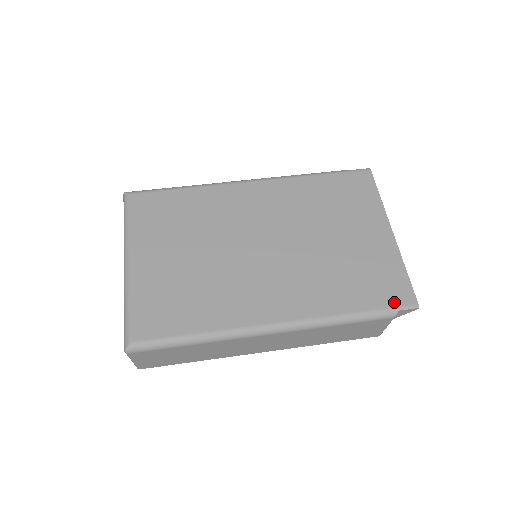
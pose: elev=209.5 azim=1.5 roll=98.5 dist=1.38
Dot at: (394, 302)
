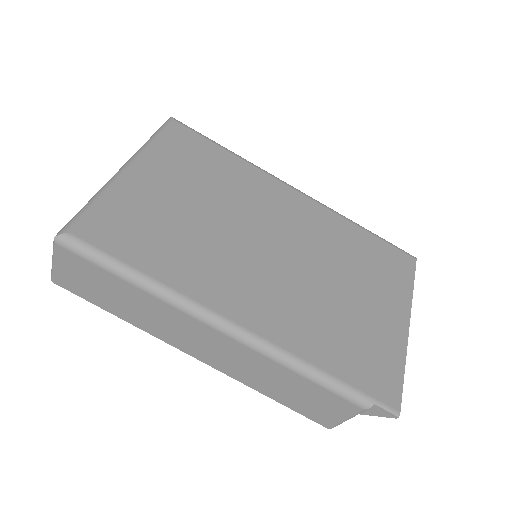
Dot at: (375, 392)
